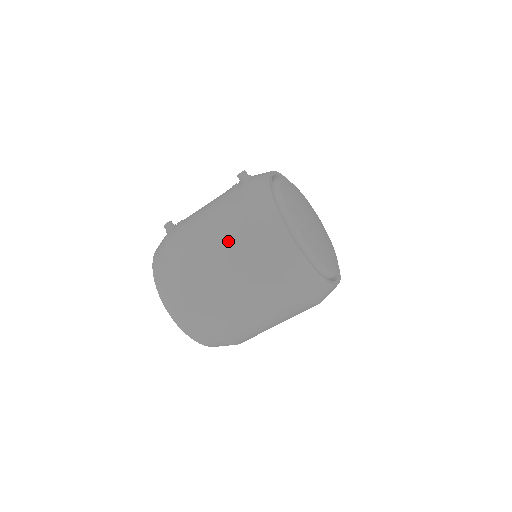
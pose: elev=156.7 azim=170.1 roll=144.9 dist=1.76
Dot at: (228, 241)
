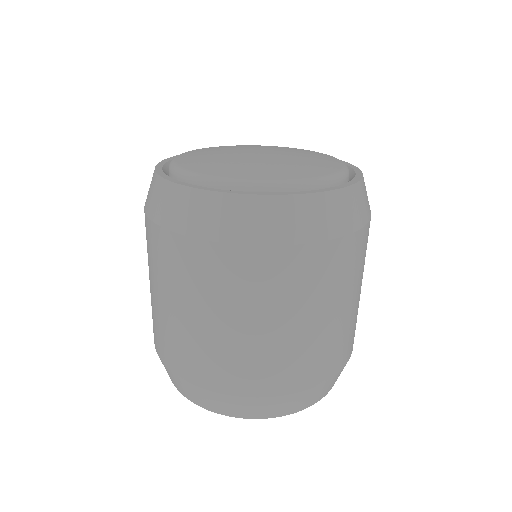
Dot at: occluded
